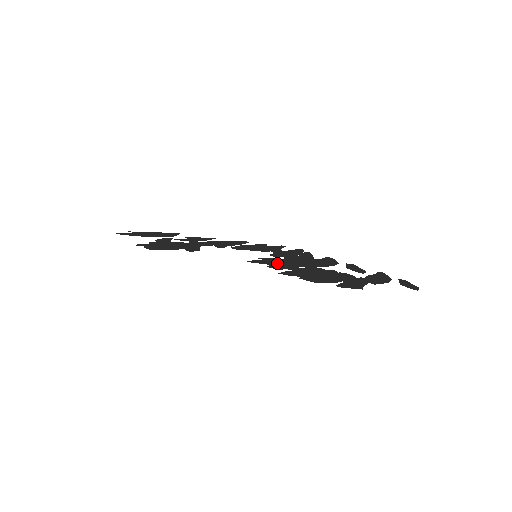
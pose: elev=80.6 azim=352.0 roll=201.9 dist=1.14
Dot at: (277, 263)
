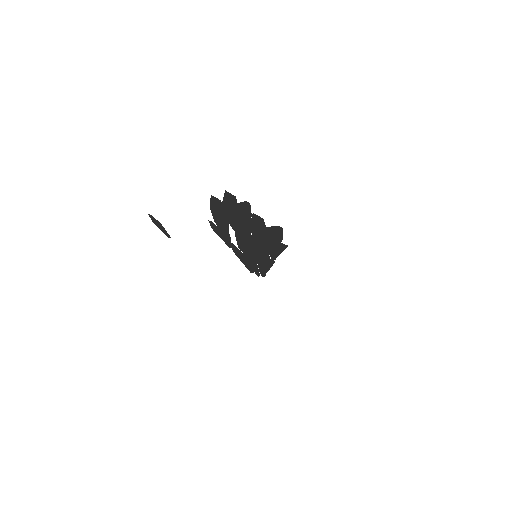
Dot at: (275, 254)
